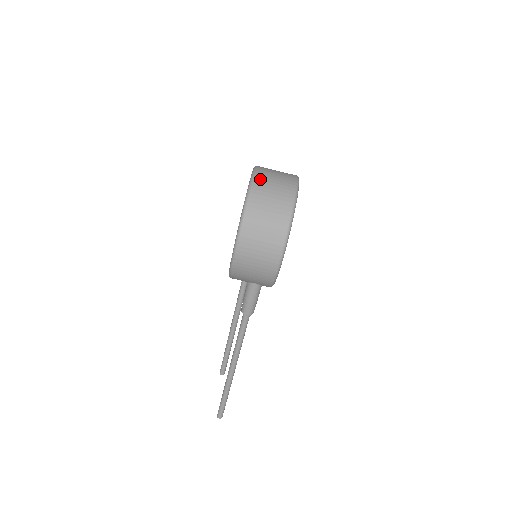
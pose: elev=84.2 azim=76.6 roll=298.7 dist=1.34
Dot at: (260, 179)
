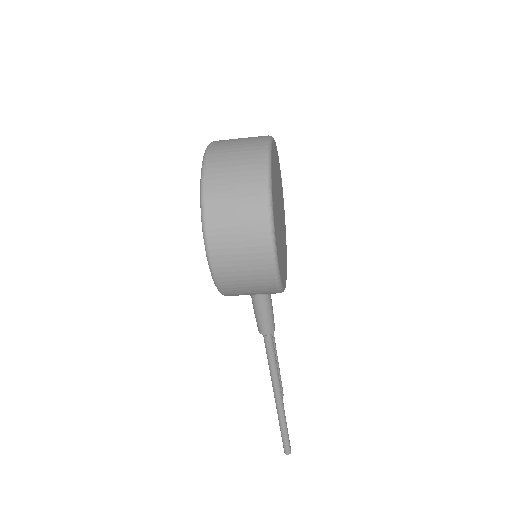
Dot at: (214, 157)
